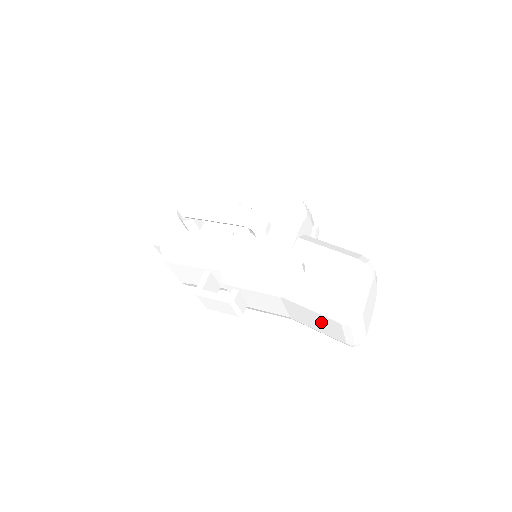
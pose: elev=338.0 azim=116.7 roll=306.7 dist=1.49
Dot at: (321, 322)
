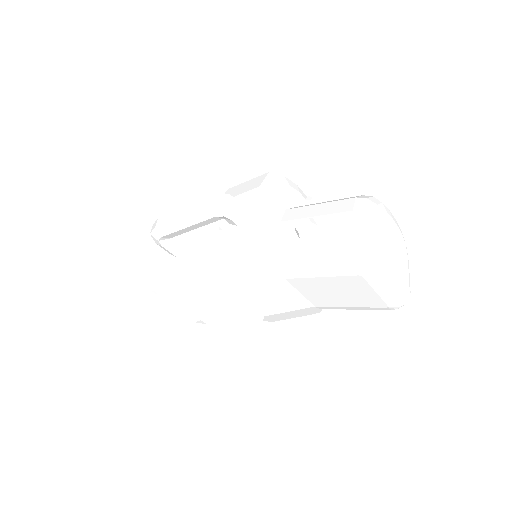
Dot at: (344, 289)
